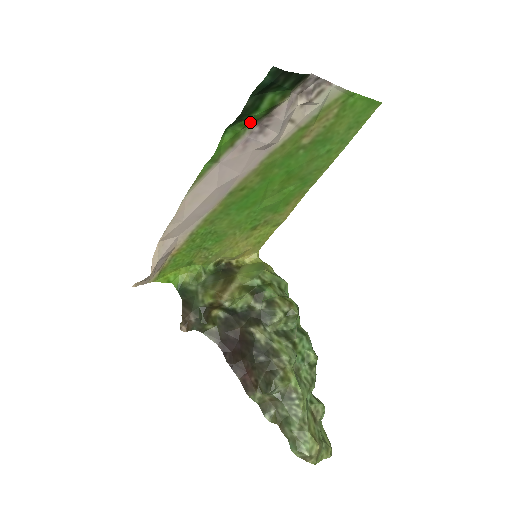
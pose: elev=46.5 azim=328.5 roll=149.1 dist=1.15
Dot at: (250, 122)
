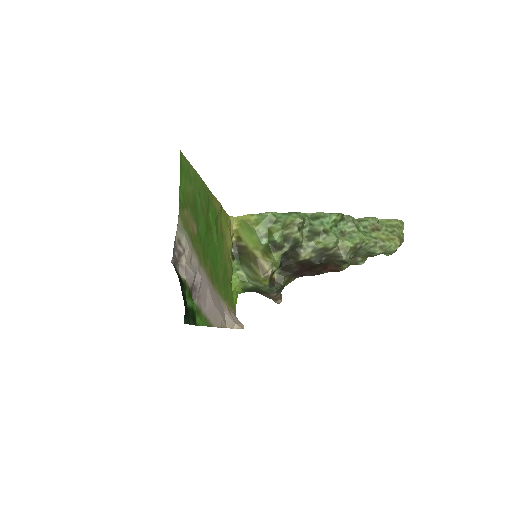
Dot at: occluded
